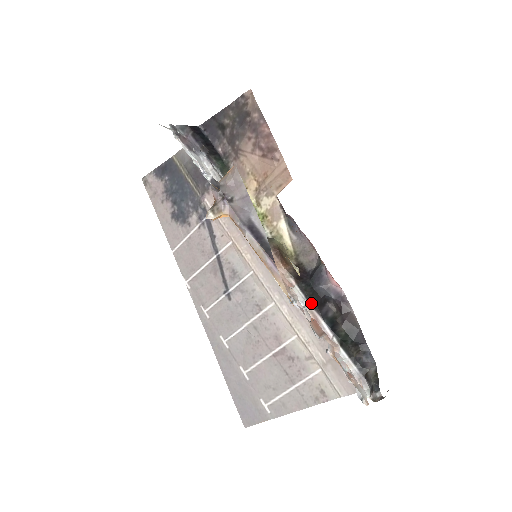
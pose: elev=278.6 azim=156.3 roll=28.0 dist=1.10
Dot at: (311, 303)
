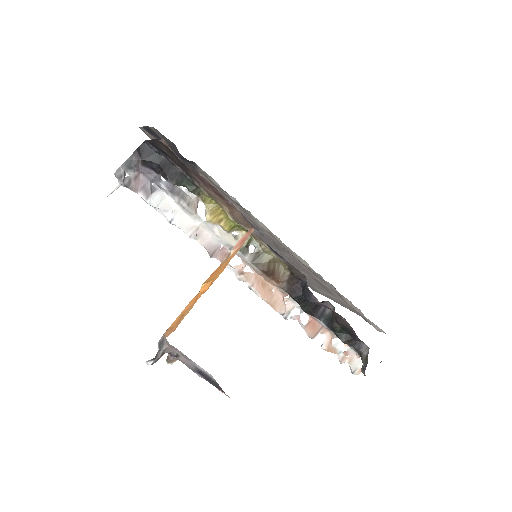
Dot at: (305, 312)
